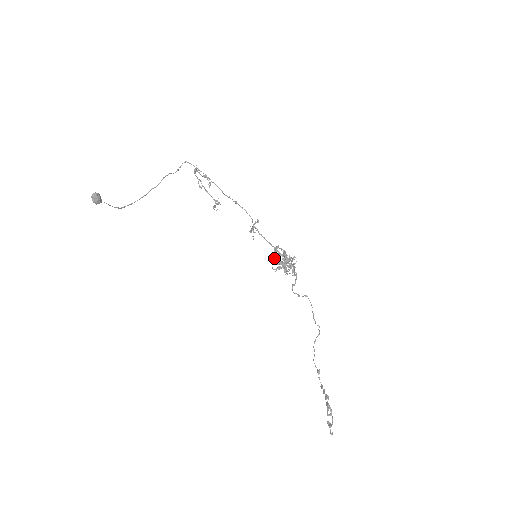
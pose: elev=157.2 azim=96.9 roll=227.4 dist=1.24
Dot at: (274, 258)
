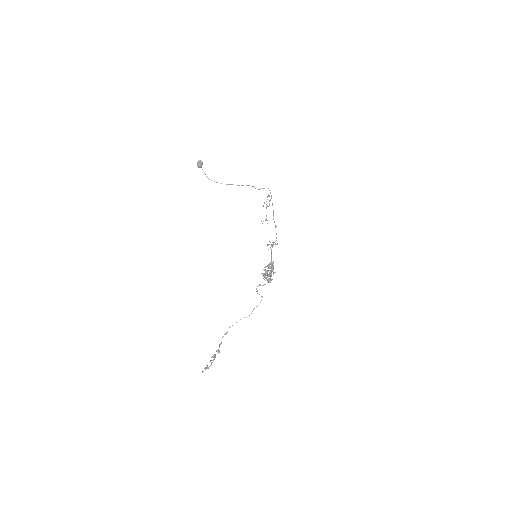
Dot at: (266, 266)
